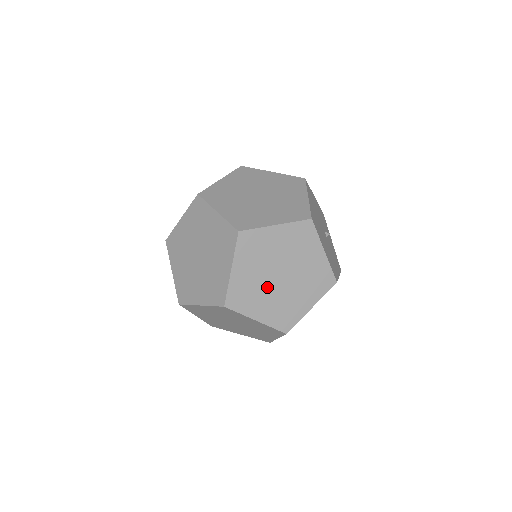
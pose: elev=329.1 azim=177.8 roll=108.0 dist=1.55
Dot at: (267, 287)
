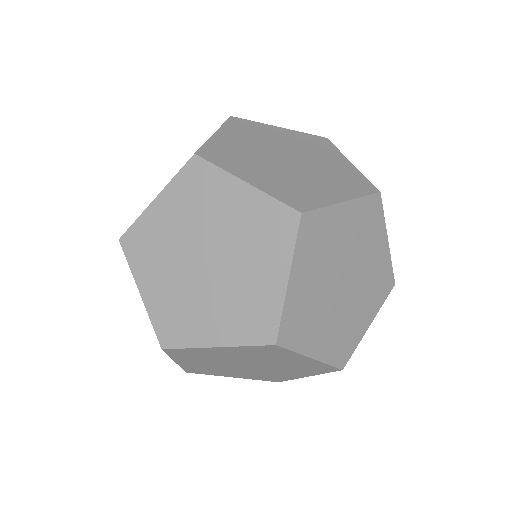
Dot at: (328, 302)
